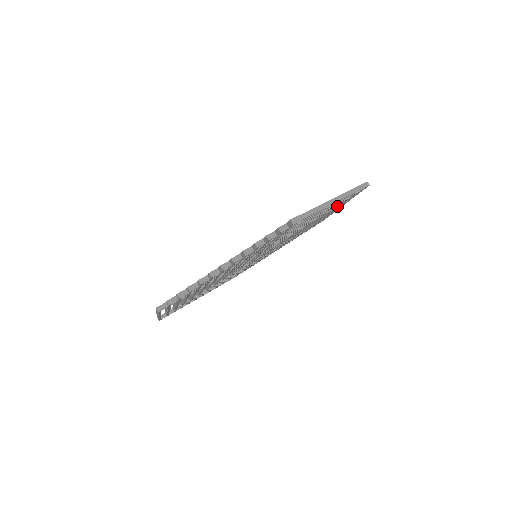
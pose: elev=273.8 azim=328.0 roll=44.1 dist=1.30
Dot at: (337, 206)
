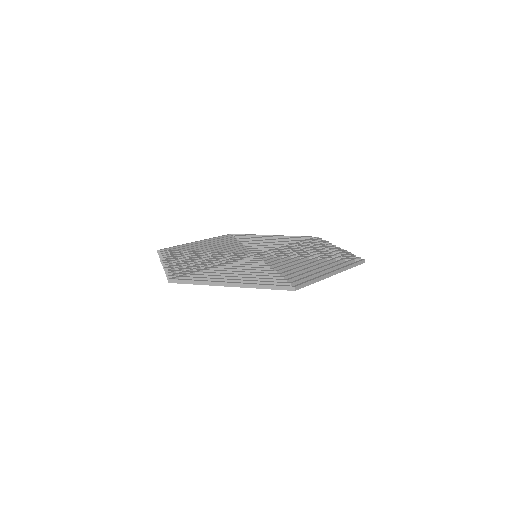
Dot at: (300, 277)
